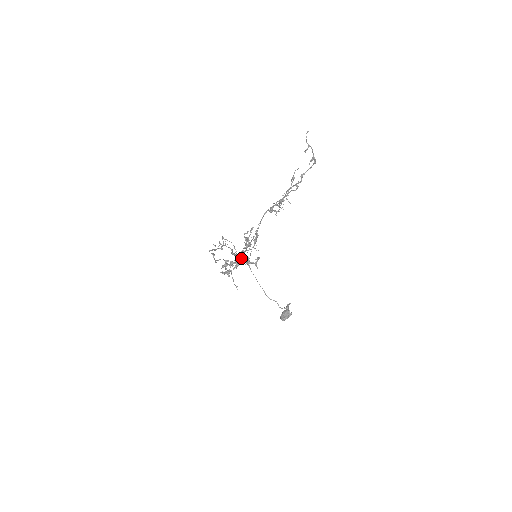
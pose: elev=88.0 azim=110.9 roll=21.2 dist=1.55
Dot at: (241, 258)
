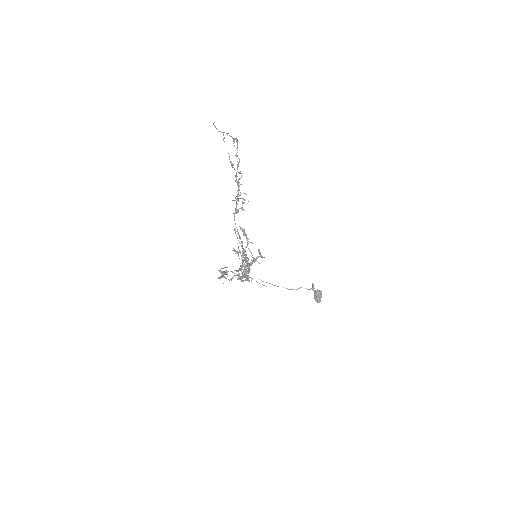
Dot at: occluded
